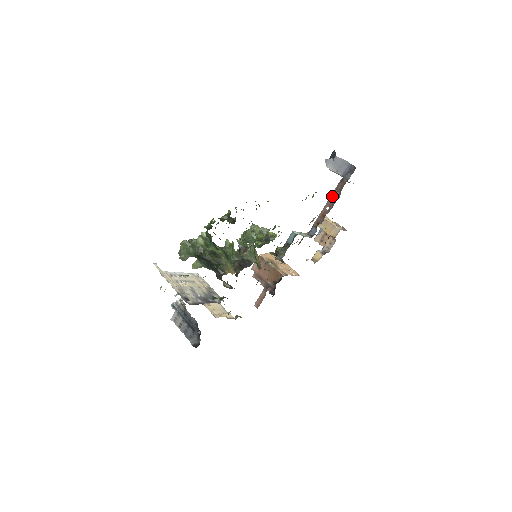
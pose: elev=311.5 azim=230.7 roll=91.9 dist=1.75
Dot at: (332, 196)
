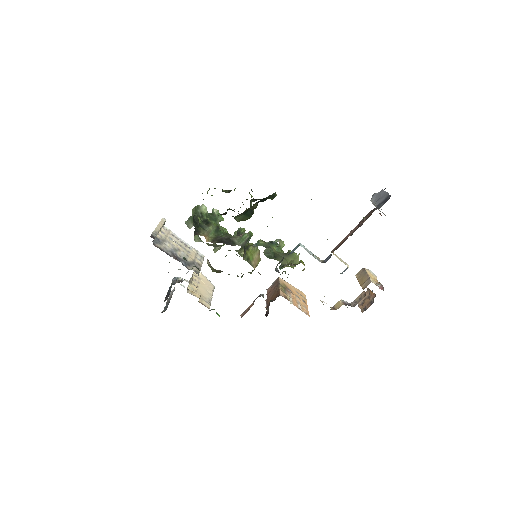
Dot at: (358, 225)
